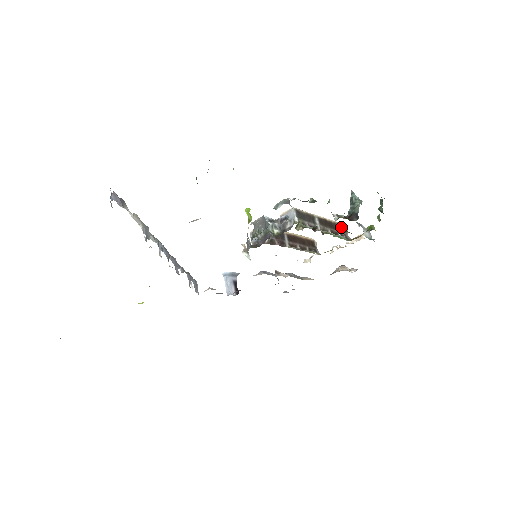
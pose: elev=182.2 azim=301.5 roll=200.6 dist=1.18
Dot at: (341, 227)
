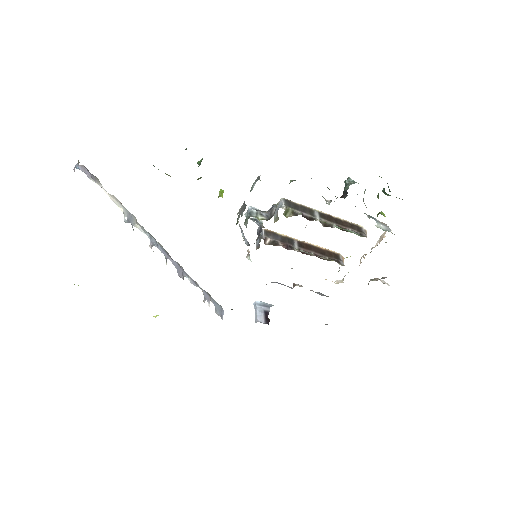
Dot at: (355, 226)
